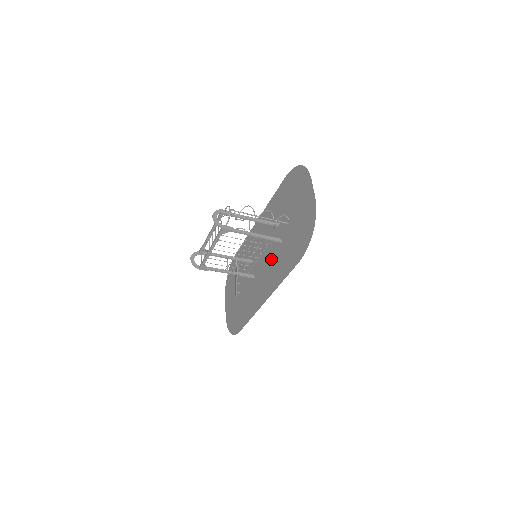
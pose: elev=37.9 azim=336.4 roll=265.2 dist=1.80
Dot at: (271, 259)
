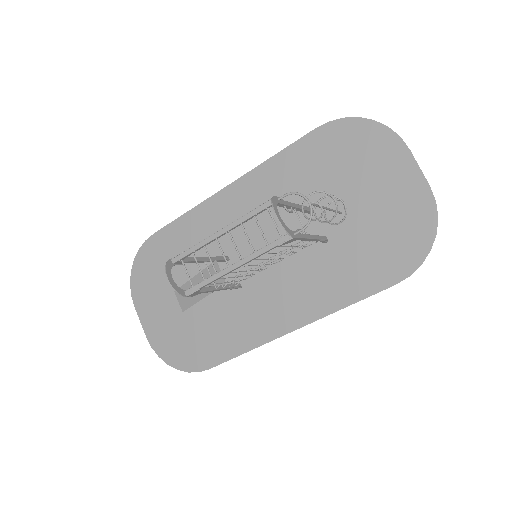
Dot at: (296, 265)
